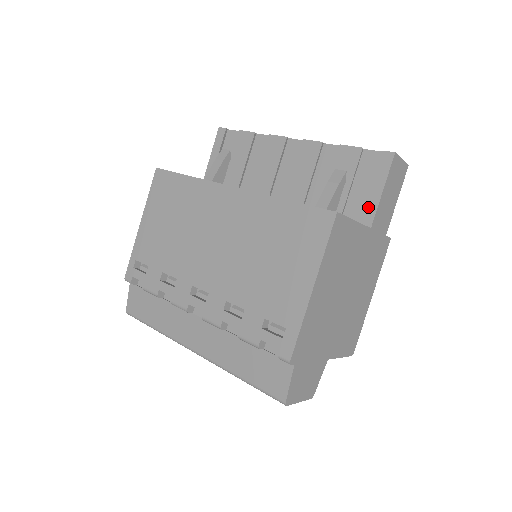
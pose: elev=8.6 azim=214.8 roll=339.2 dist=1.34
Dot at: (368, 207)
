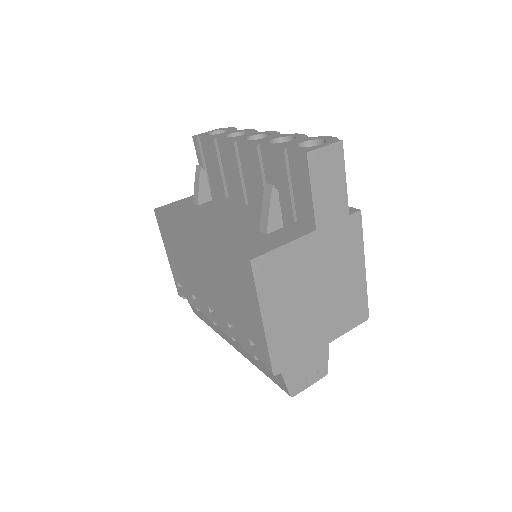
Dot at: (307, 210)
